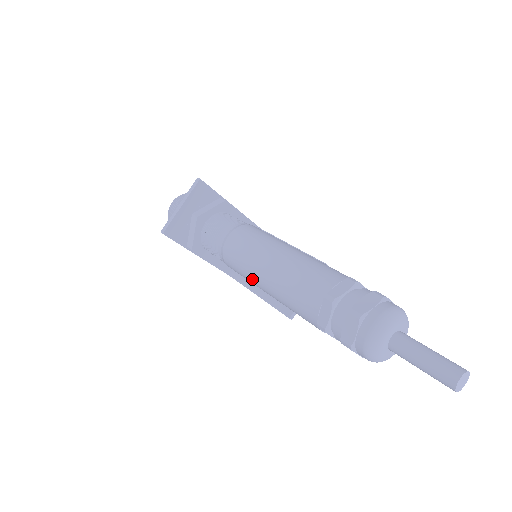
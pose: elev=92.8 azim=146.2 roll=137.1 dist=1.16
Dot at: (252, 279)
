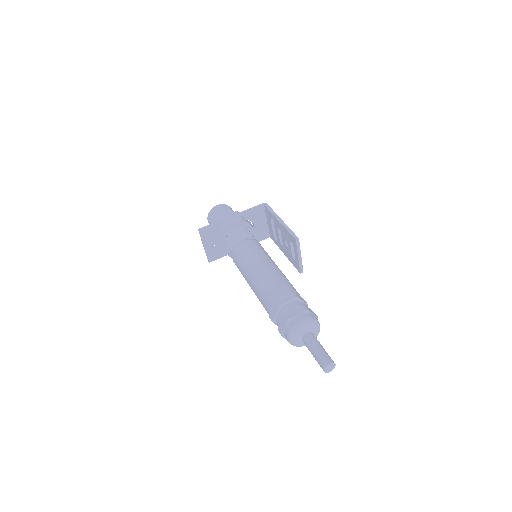
Dot at: occluded
